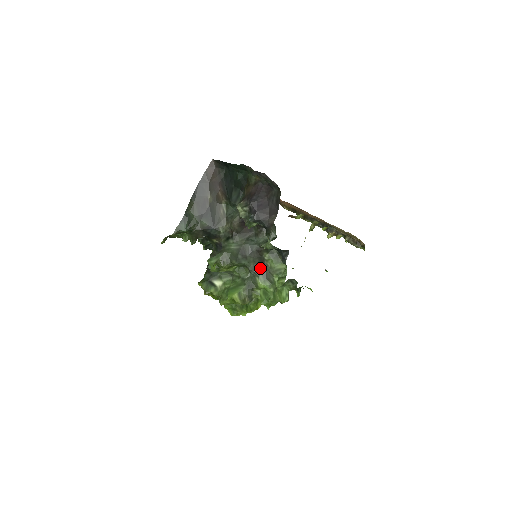
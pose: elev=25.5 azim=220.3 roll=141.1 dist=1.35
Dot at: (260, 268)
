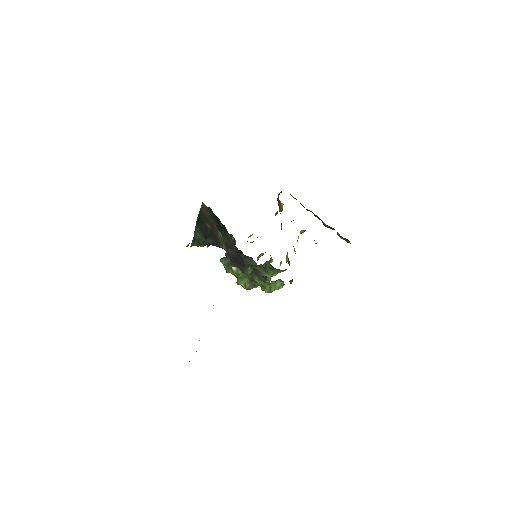
Dot at: (255, 273)
